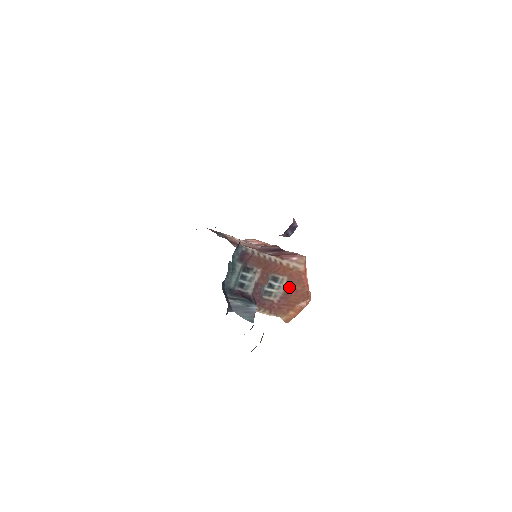
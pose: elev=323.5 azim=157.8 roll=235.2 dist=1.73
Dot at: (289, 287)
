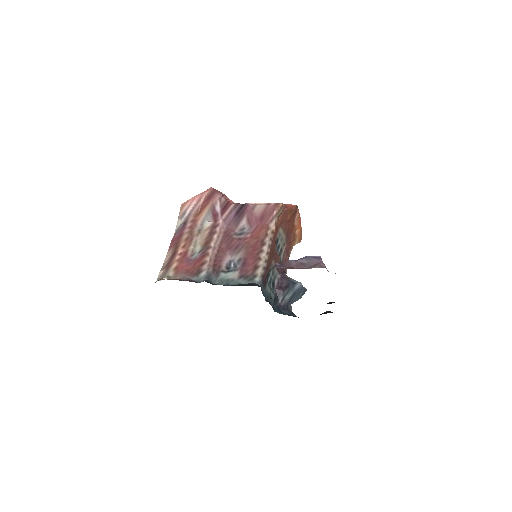
Dot at: (285, 228)
